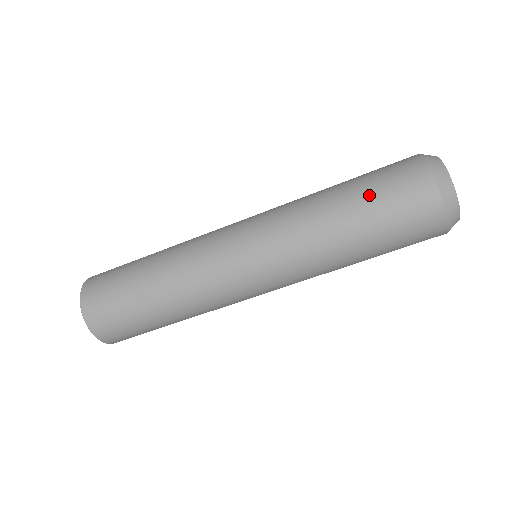
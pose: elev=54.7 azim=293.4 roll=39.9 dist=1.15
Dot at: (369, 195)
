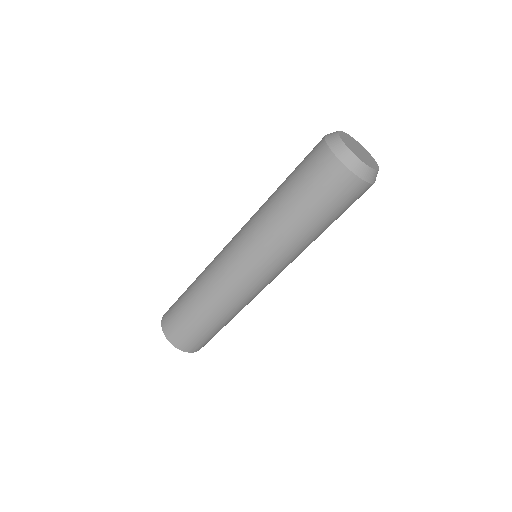
Dot at: occluded
